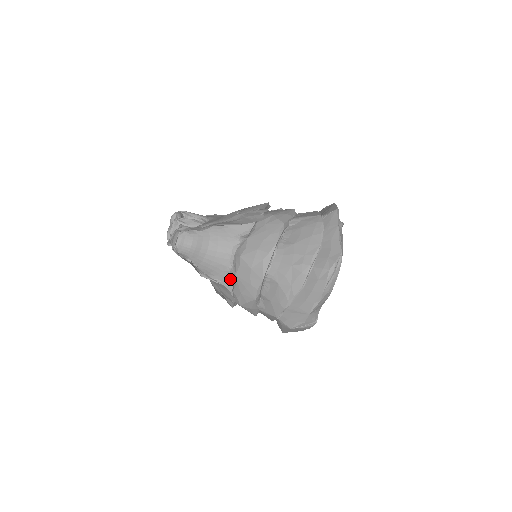
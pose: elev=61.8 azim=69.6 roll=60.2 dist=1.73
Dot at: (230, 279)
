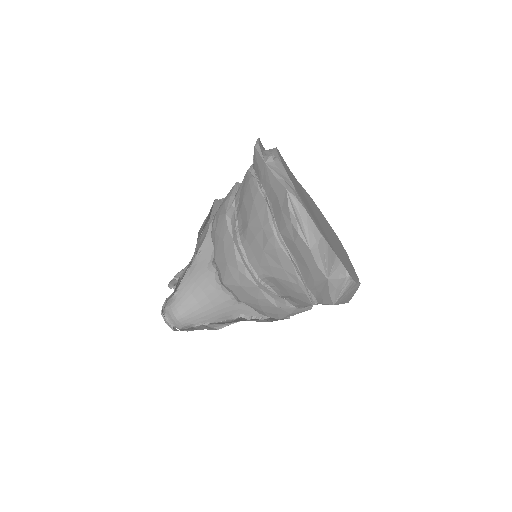
Dot at: (246, 305)
